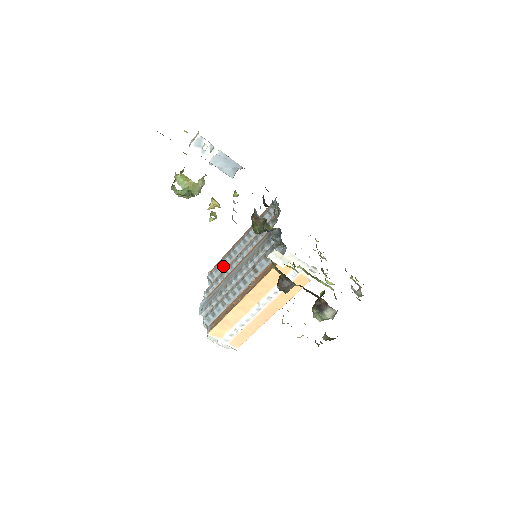
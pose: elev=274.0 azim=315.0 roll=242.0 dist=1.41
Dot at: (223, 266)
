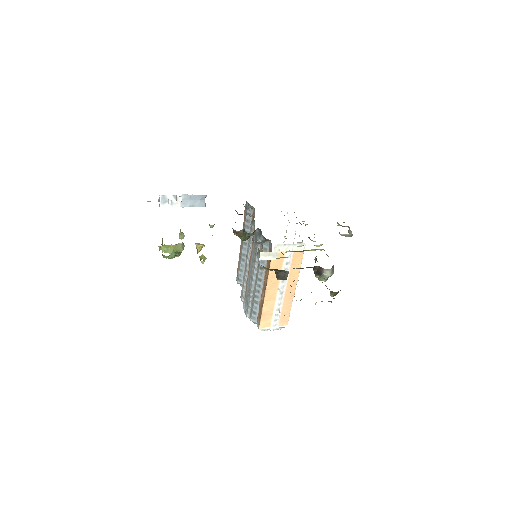
Dot at: (242, 269)
